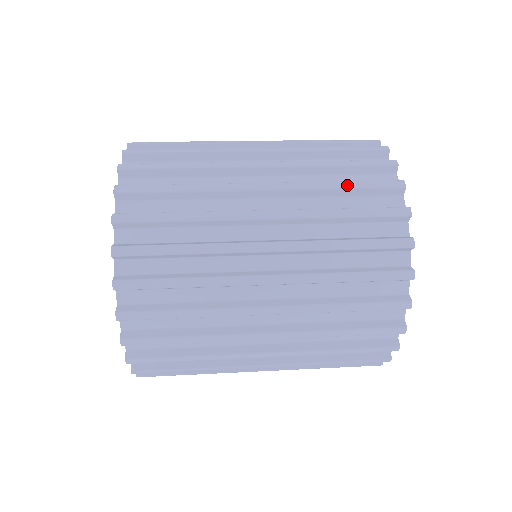
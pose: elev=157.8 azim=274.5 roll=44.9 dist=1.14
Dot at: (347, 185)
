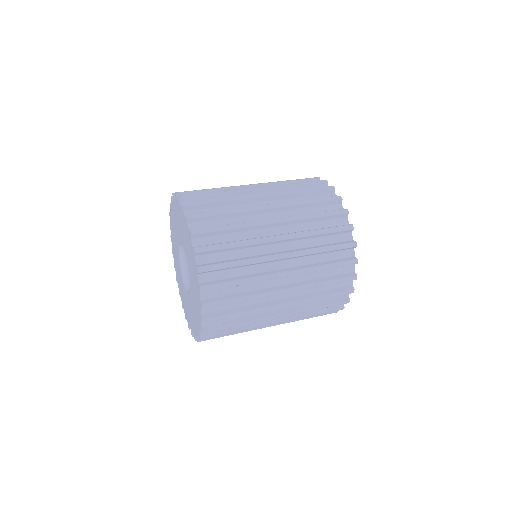
Dot at: (328, 284)
